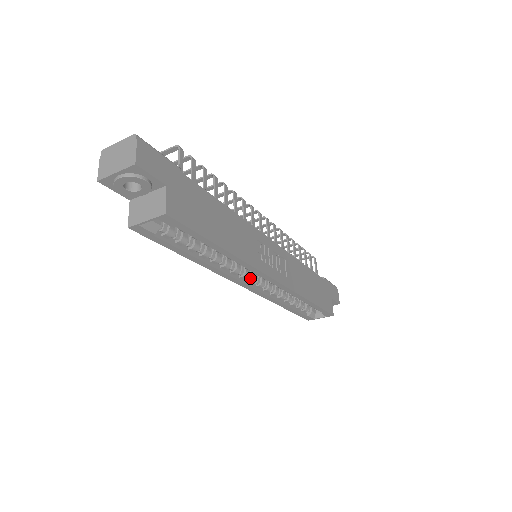
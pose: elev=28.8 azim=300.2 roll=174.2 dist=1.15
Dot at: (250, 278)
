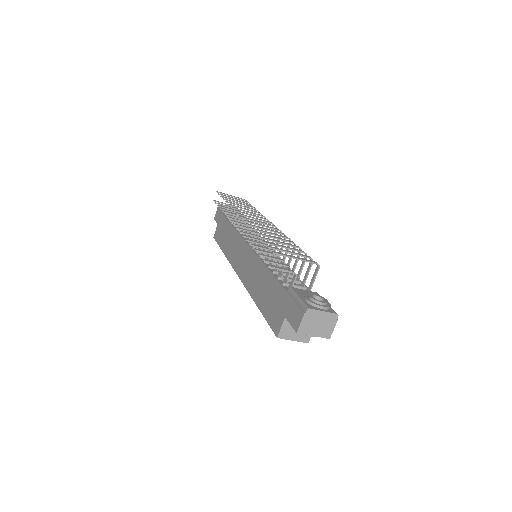
Dot at: occluded
